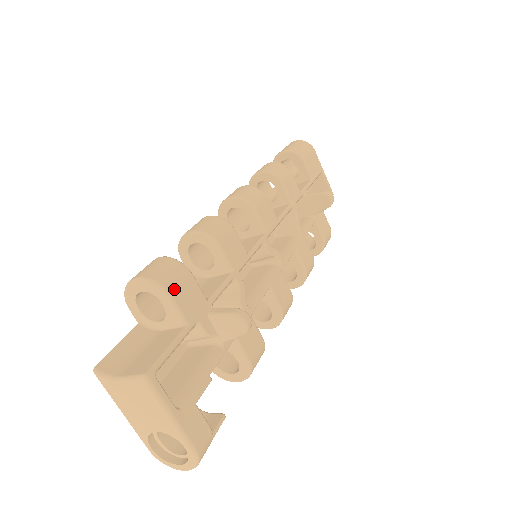
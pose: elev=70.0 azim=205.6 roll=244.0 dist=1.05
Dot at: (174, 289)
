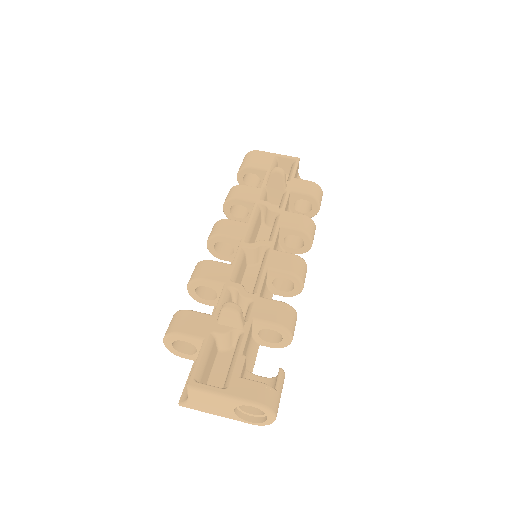
Dot at: (180, 328)
